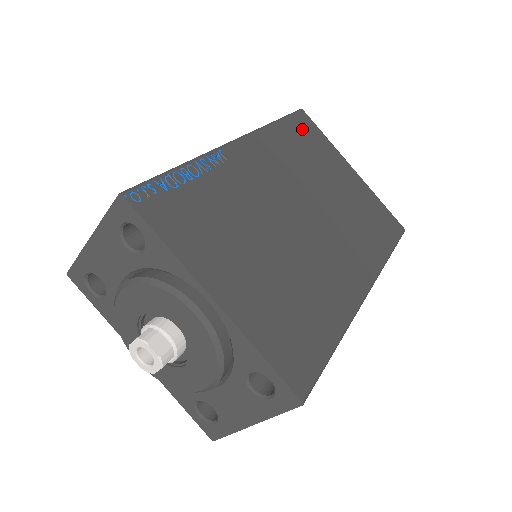
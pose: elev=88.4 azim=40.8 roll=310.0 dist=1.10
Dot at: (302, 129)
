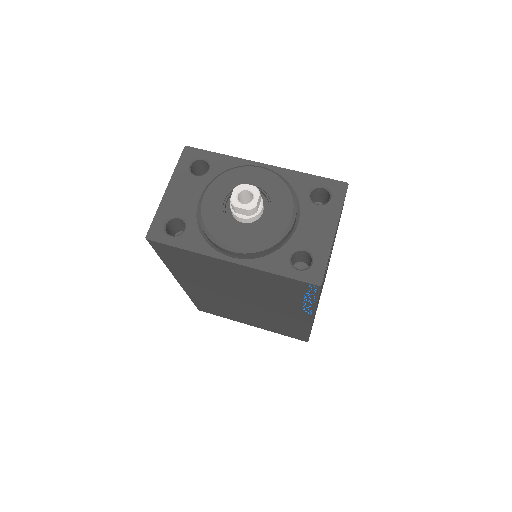
Dot at: occluded
